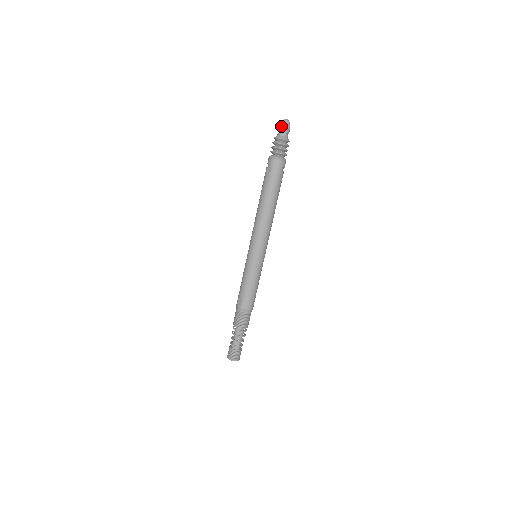
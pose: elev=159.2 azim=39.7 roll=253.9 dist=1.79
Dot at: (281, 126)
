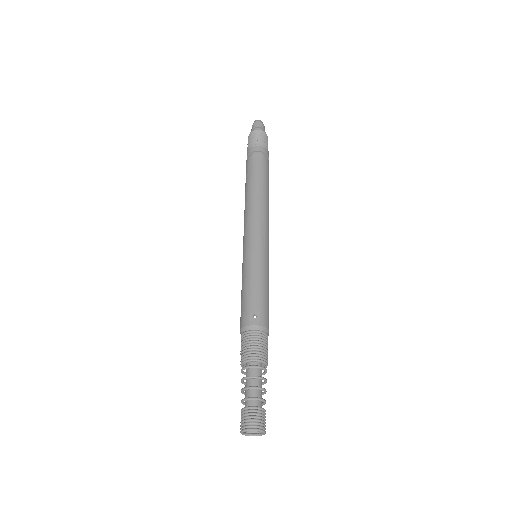
Dot at: (258, 123)
